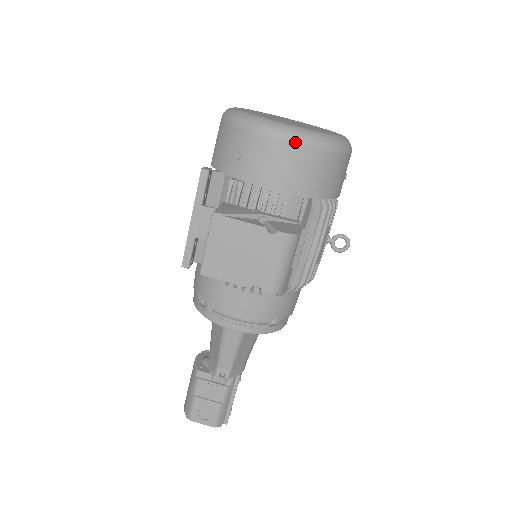
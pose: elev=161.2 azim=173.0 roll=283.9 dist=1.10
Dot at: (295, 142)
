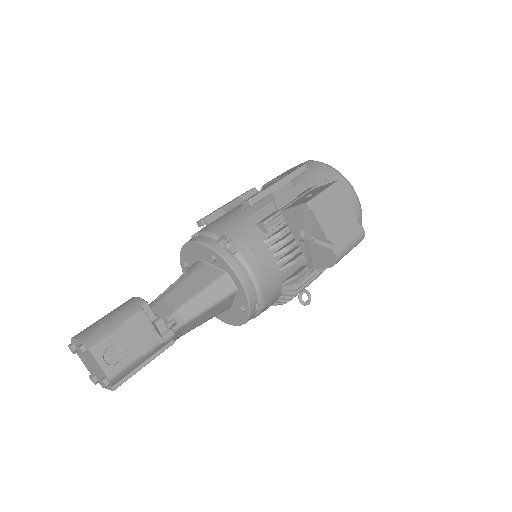
Dot at: (359, 203)
